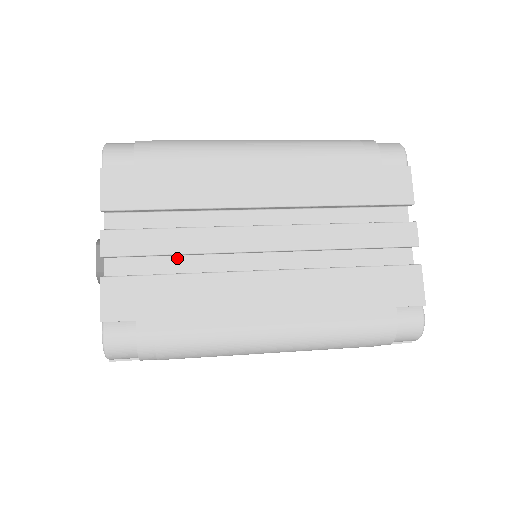
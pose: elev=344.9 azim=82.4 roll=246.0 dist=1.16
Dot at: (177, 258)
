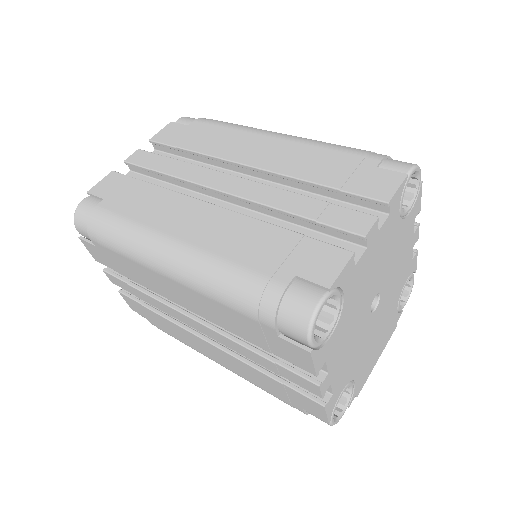
Dot at: (168, 185)
